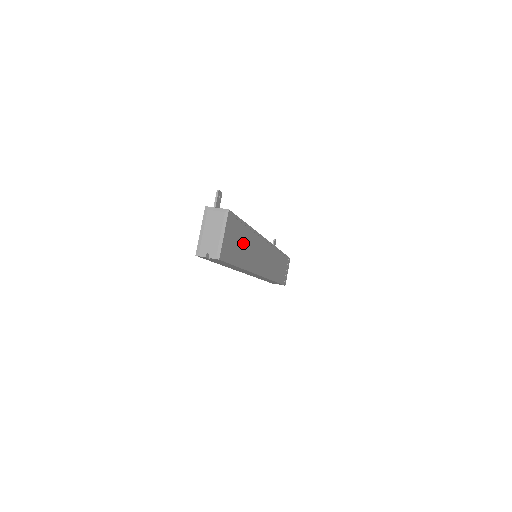
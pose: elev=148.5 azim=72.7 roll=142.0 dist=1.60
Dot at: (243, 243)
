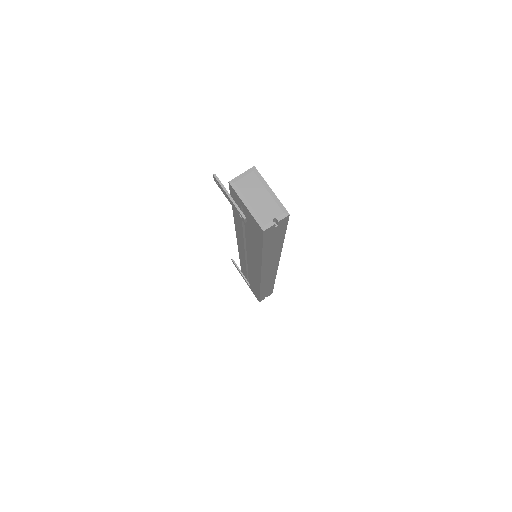
Dot at: occluded
